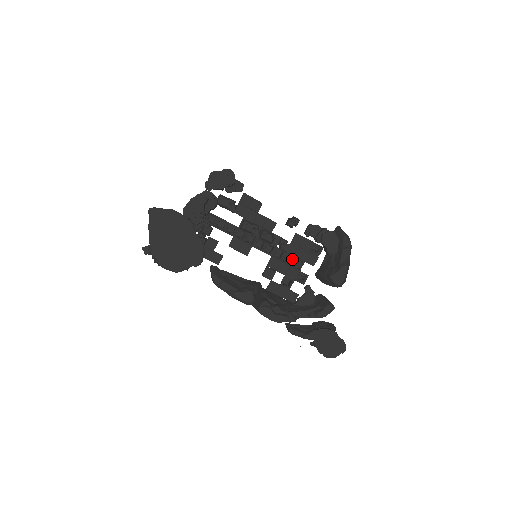
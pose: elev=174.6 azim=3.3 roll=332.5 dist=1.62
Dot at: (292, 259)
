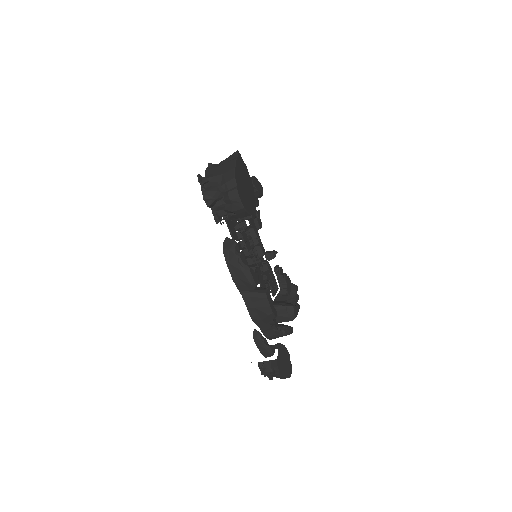
Dot at: (266, 280)
